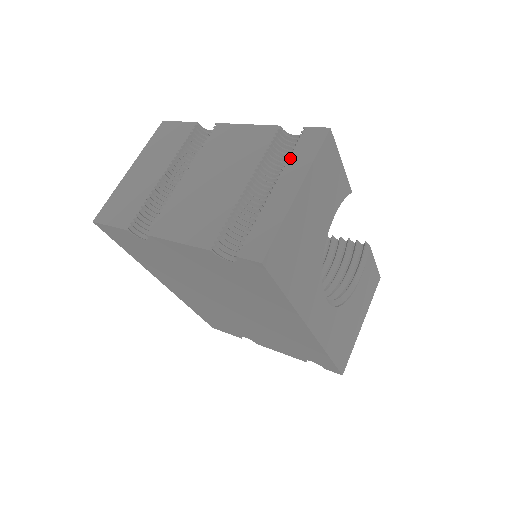
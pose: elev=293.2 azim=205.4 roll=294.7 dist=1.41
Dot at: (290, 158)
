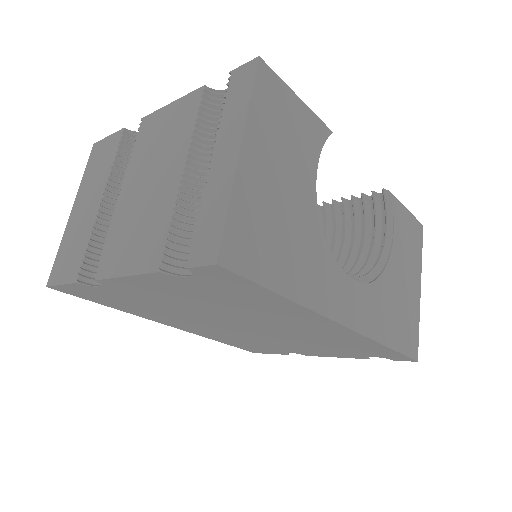
Dot at: (222, 116)
